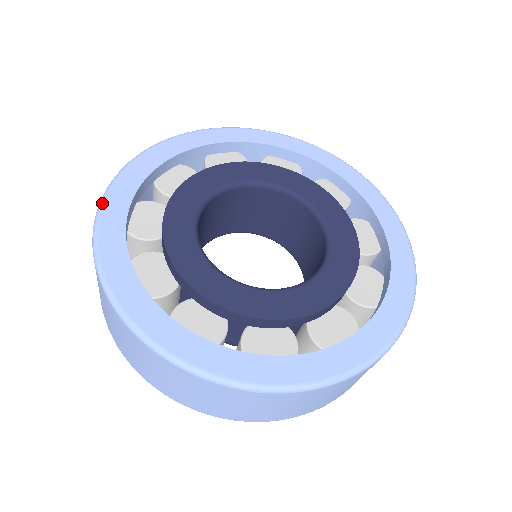
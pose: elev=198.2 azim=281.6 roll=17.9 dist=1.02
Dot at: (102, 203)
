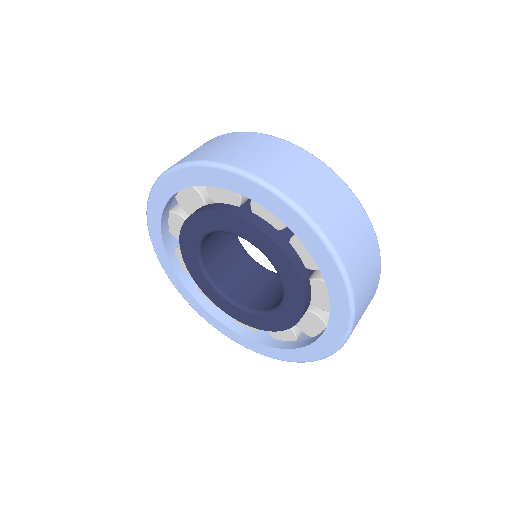
Dot at: occluded
